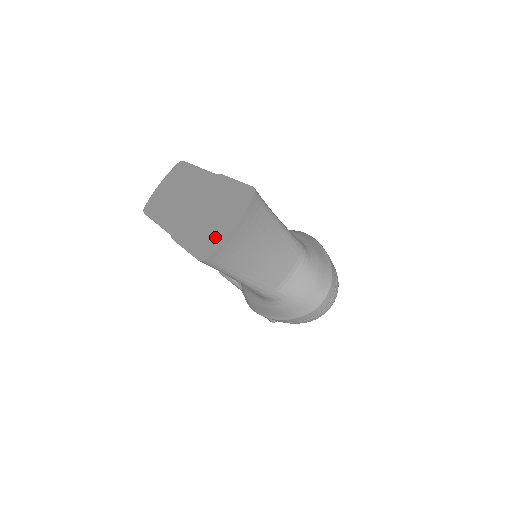
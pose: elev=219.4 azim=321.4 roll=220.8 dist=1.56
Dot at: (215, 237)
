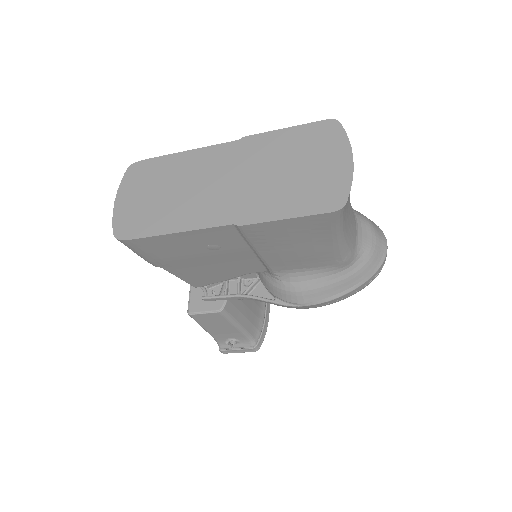
Dot at: (331, 180)
